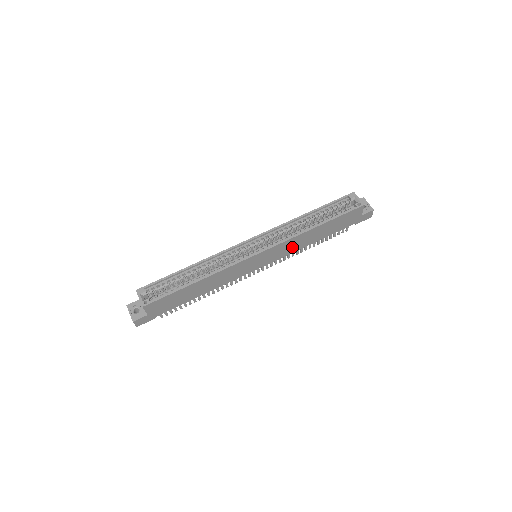
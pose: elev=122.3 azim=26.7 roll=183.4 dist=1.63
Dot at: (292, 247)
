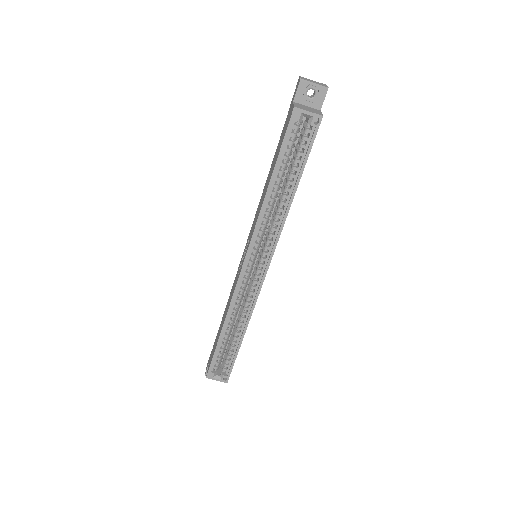
Dot at: occluded
